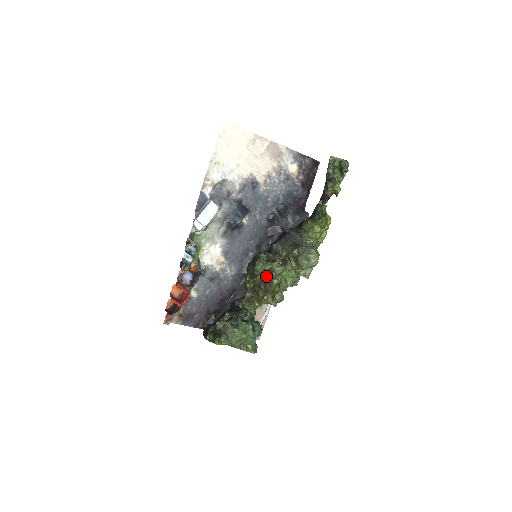
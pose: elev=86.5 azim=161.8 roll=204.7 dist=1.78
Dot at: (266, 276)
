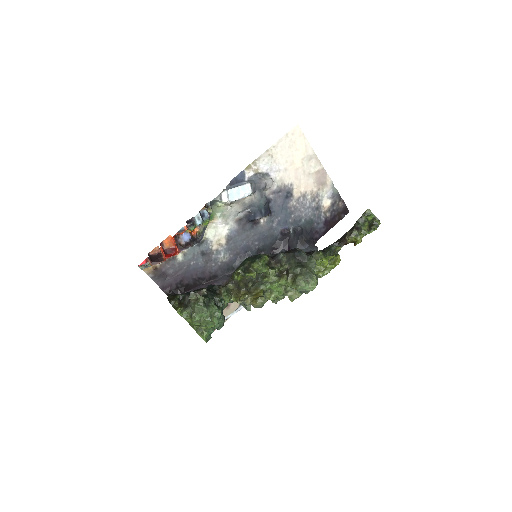
Dot at: (258, 277)
